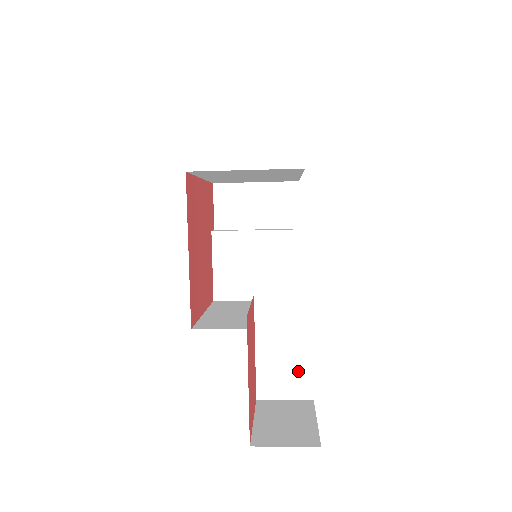
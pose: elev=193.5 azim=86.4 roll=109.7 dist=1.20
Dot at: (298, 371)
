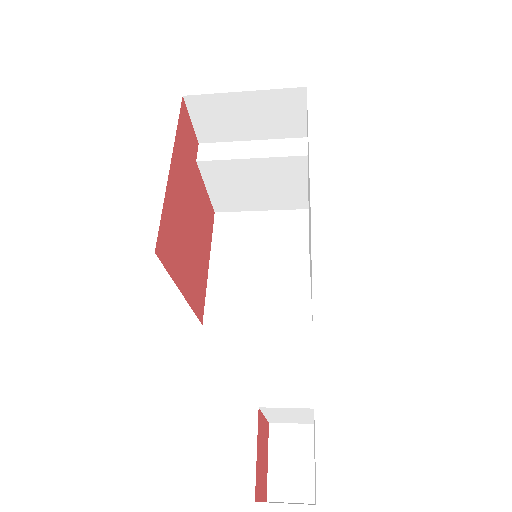
Dot at: (302, 420)
